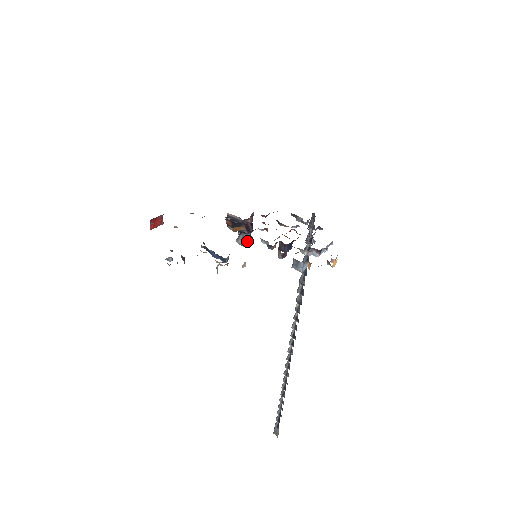
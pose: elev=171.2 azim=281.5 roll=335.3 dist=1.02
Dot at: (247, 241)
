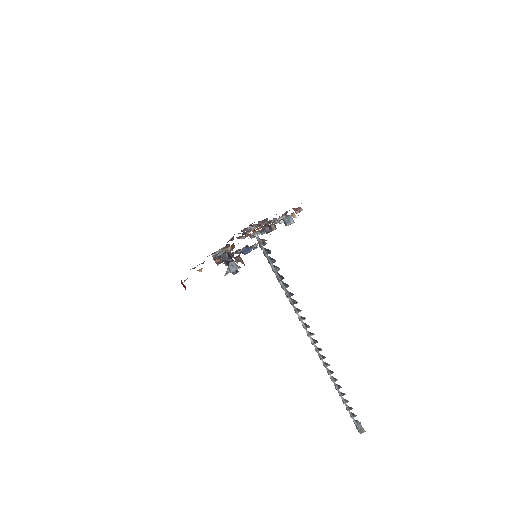
Dot at: (237, 265)
